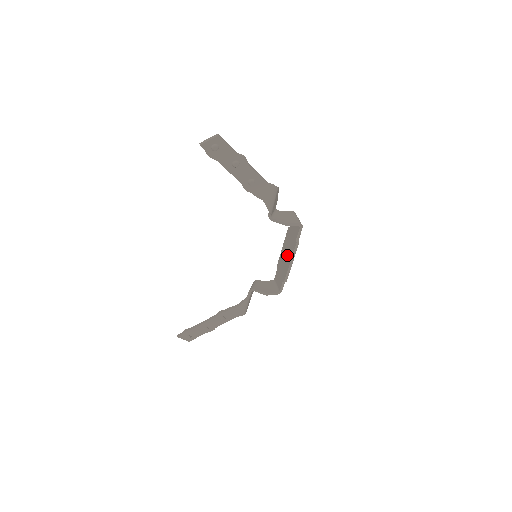
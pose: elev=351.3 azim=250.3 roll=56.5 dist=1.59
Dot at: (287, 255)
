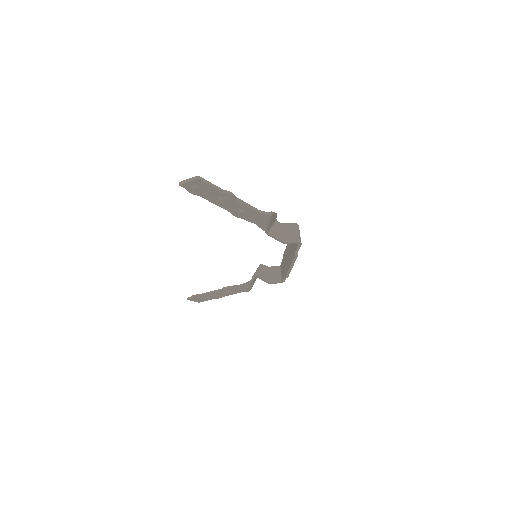
Dot at: (289, 257)
